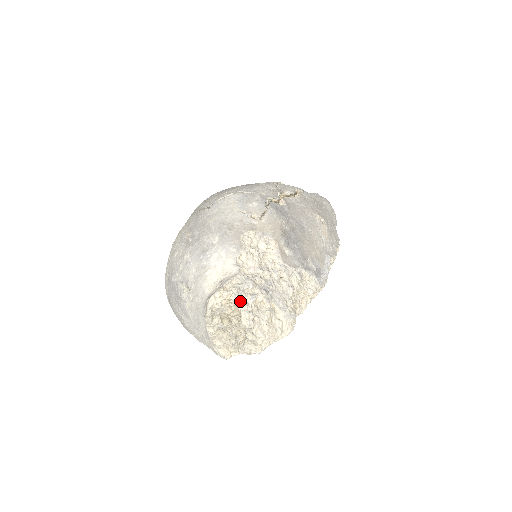
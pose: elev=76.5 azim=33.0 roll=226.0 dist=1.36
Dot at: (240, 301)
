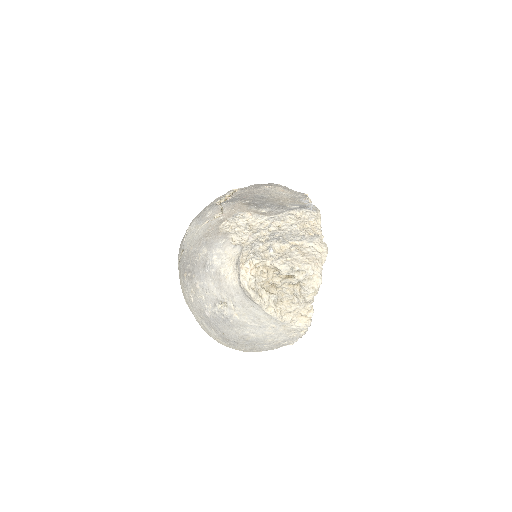
Dot at: (263, 259)
